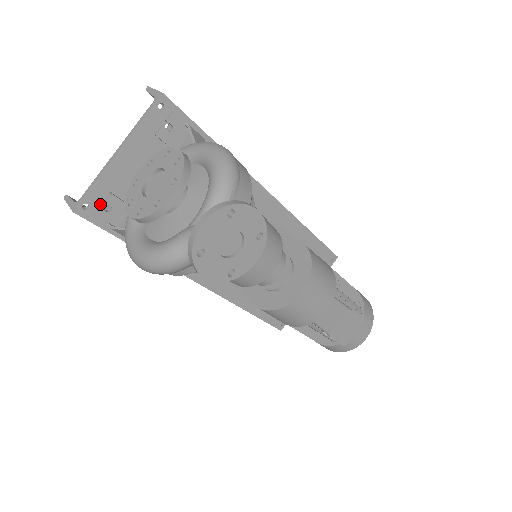
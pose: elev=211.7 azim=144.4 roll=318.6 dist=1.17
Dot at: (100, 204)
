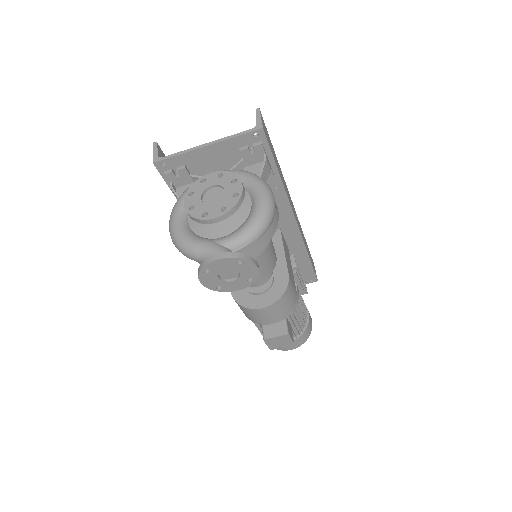
Dot at: (174, 168)
